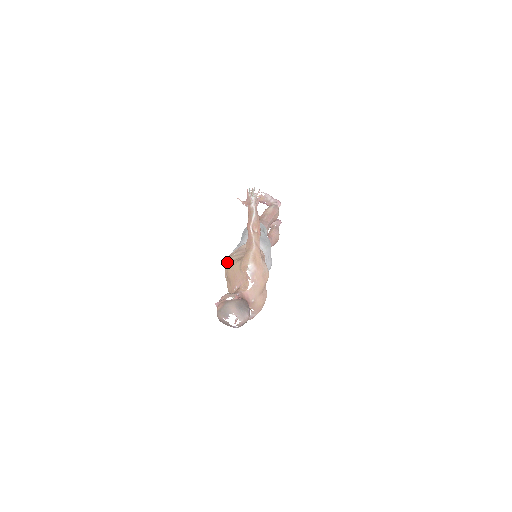
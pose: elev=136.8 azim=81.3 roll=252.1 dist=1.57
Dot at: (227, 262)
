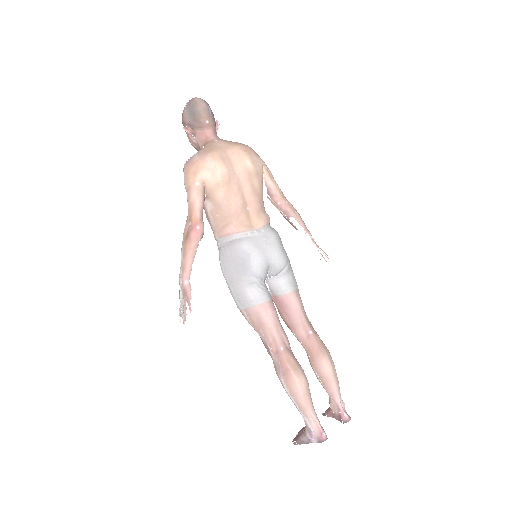
Dot at: occluded
